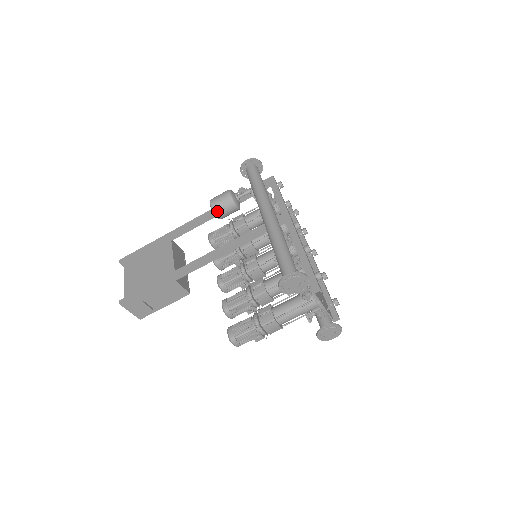
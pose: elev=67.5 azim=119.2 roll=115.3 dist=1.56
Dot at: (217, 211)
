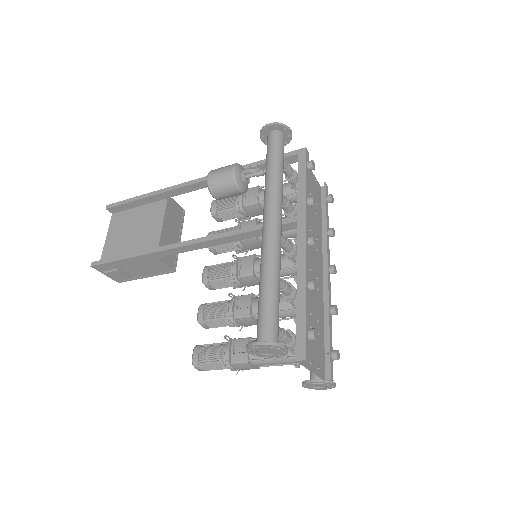
Dot at: (213, 191)
